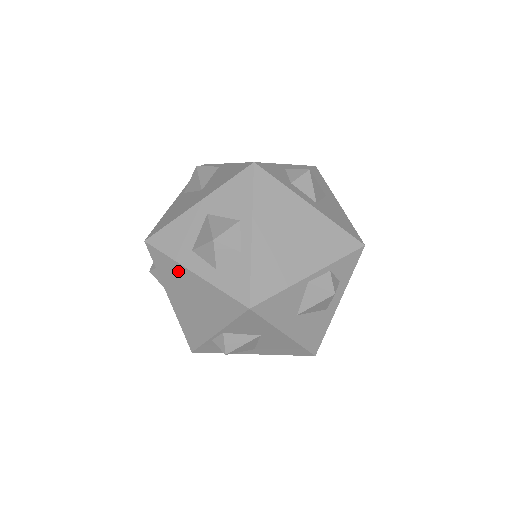
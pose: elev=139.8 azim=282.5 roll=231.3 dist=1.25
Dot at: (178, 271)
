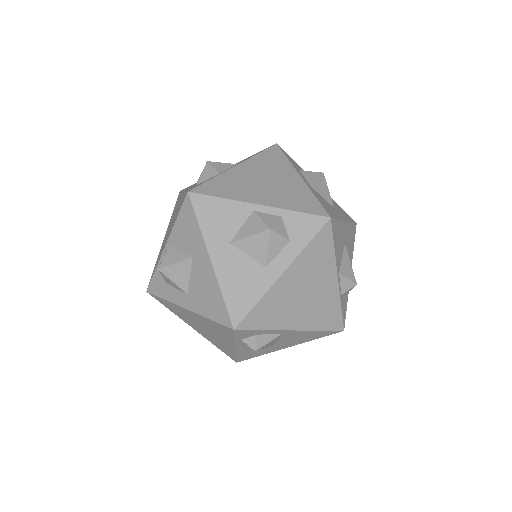
Dot at: occluded
